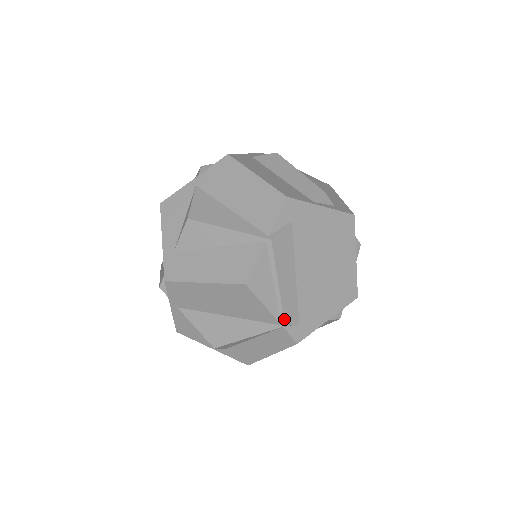
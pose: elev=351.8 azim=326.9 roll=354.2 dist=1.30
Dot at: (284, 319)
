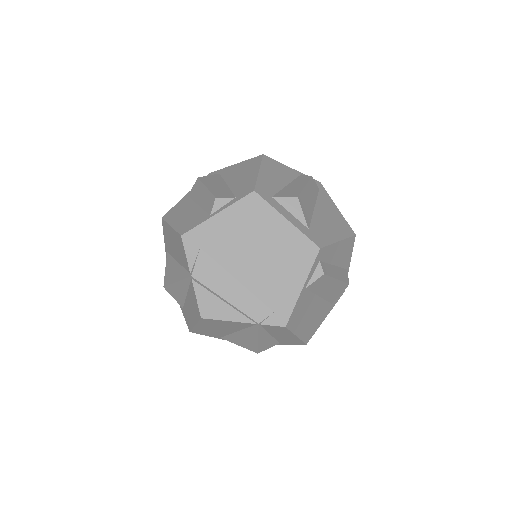
Dot at: (253, 319)
